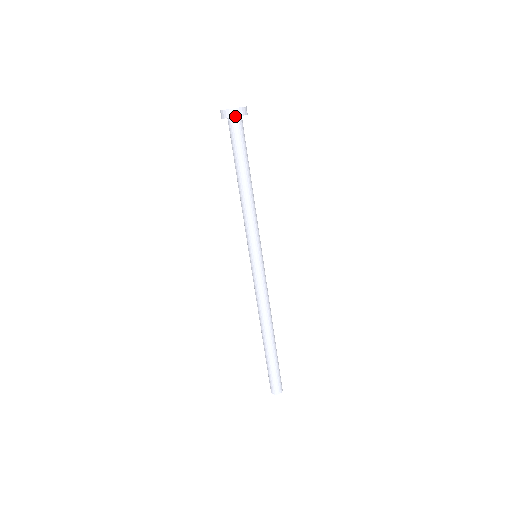
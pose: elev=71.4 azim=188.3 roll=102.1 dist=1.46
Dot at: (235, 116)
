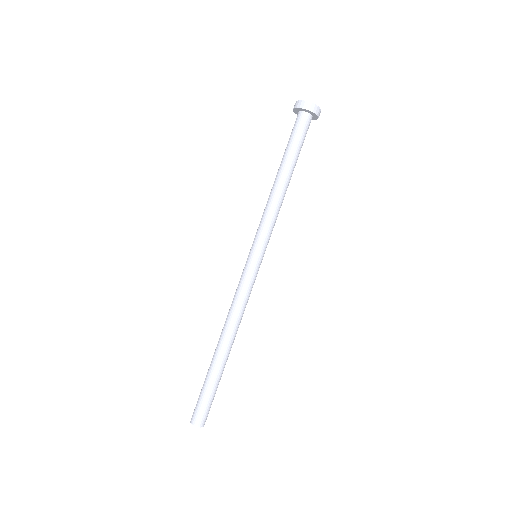
Dot at: (298, 107)
